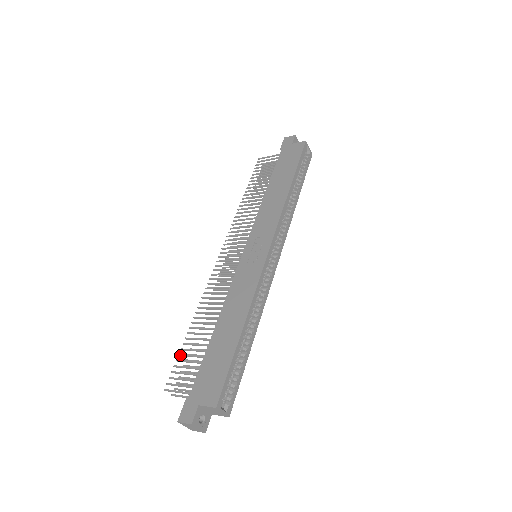
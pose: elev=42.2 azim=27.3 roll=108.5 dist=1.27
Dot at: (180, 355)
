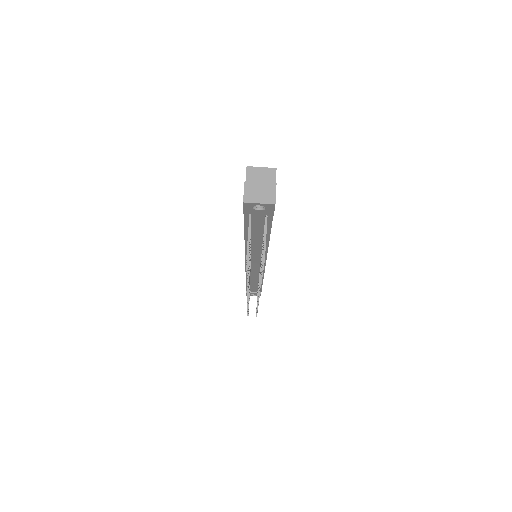
Dot at: (246, 268)
